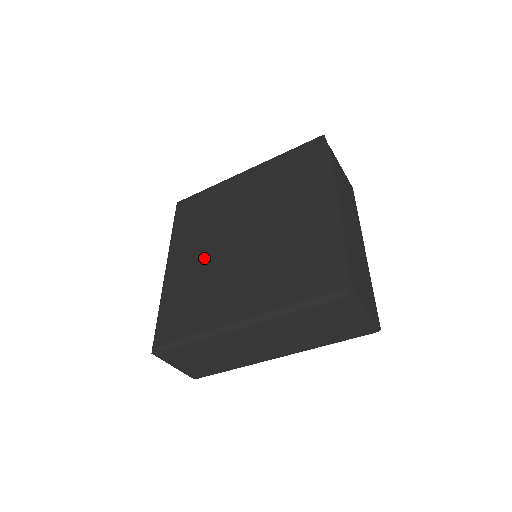
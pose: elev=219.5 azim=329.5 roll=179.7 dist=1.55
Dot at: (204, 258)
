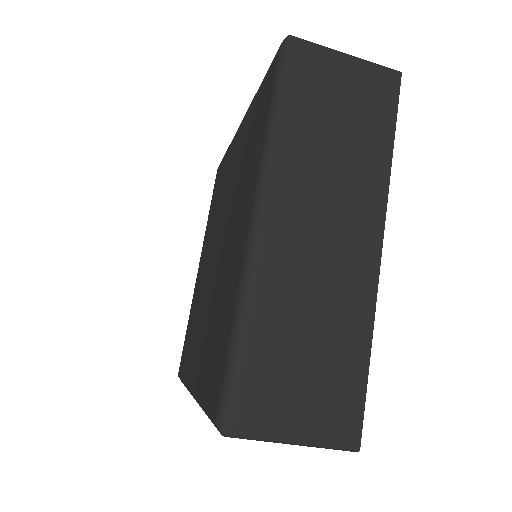
Dot at: (206, 314)
